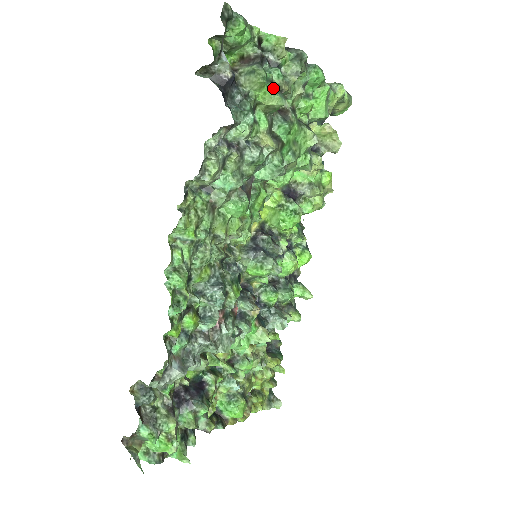
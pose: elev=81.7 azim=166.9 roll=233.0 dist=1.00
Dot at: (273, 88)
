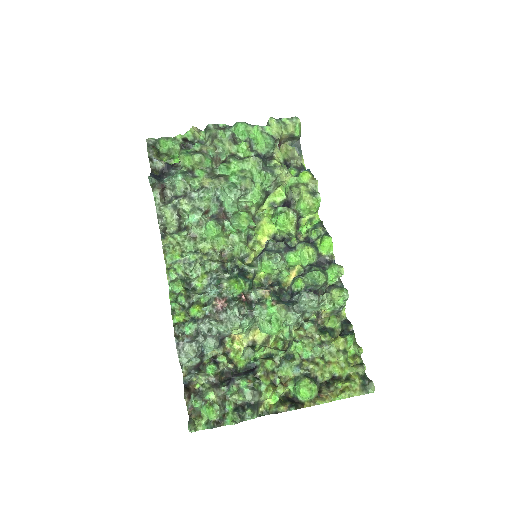
Dot at: (192, 154)
